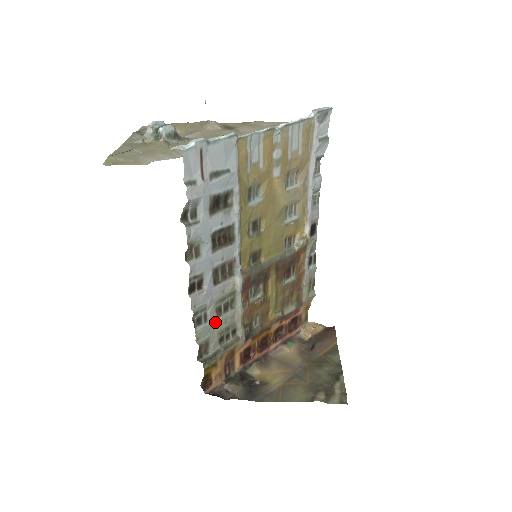
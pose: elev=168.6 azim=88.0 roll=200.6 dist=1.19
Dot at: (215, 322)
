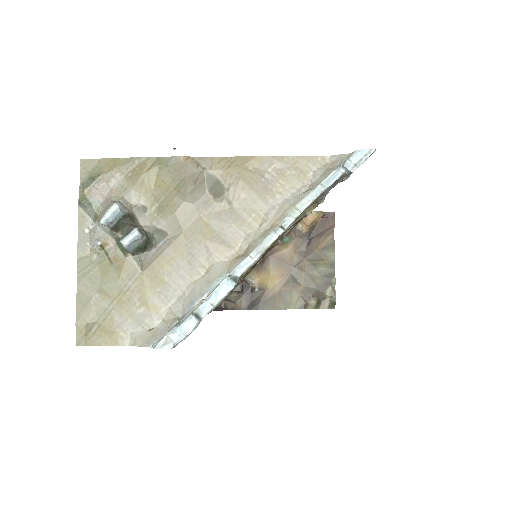
Dot at: occluded
